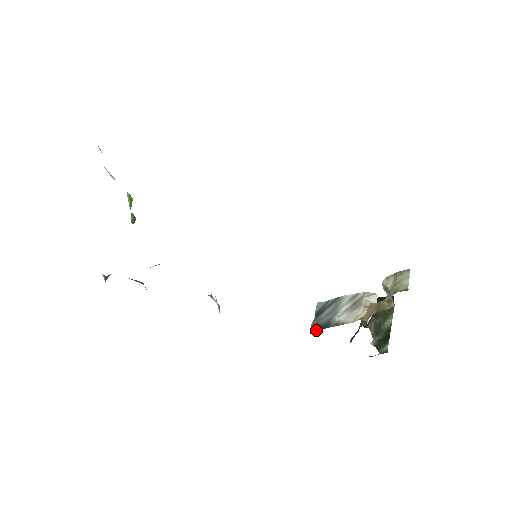
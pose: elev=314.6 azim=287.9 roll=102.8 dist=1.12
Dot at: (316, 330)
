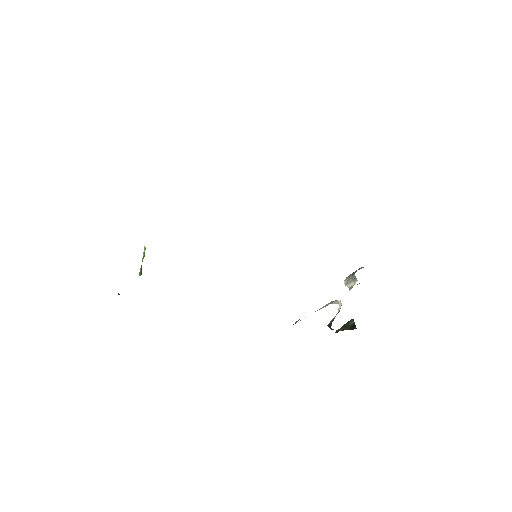
Dot at: occluded
